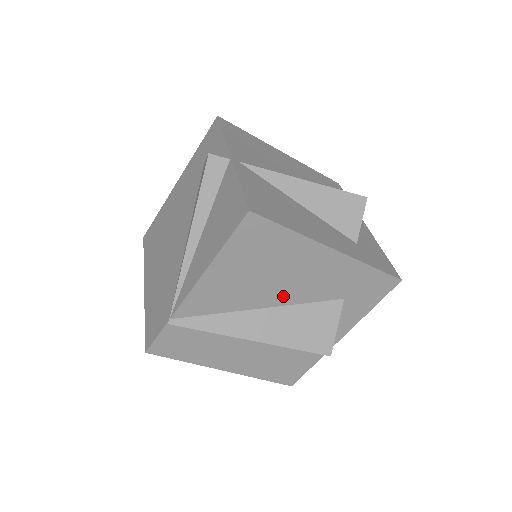
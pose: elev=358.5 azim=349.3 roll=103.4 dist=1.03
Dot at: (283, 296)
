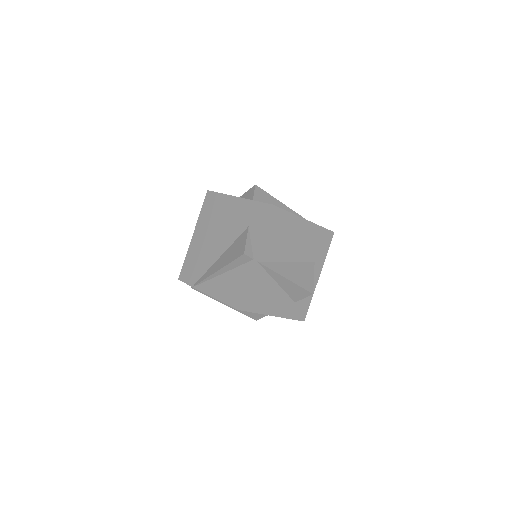
Dot at: occluded
